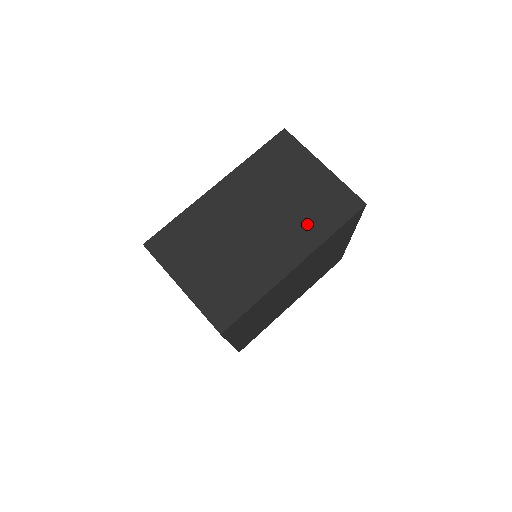
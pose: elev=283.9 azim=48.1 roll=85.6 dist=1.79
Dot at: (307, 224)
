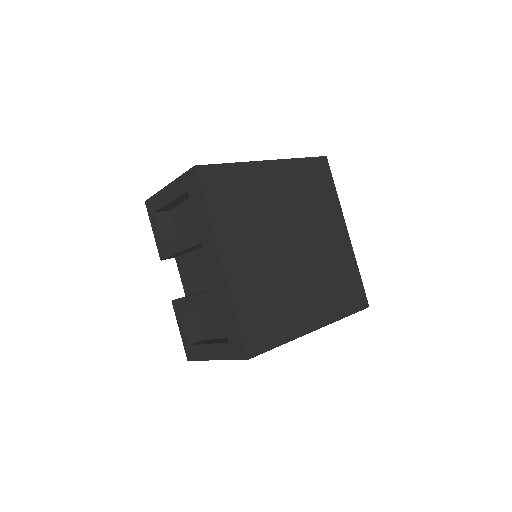
Dot at: occluded
